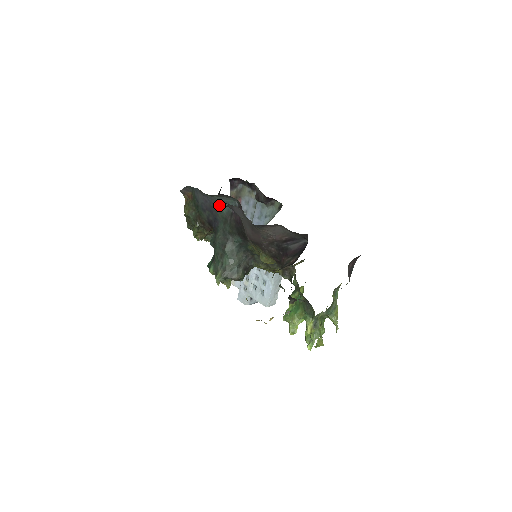
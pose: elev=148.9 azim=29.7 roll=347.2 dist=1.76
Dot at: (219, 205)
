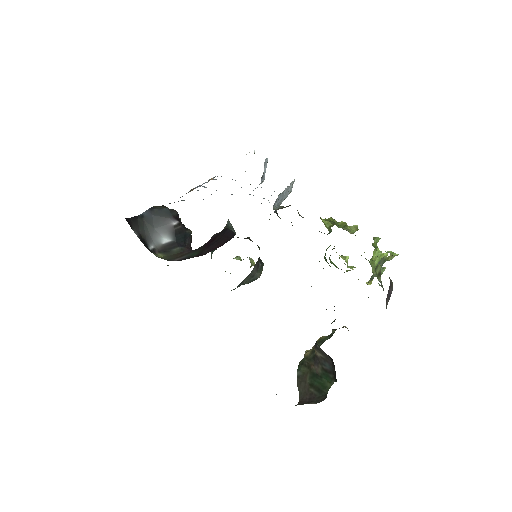
Dot at: occluded
